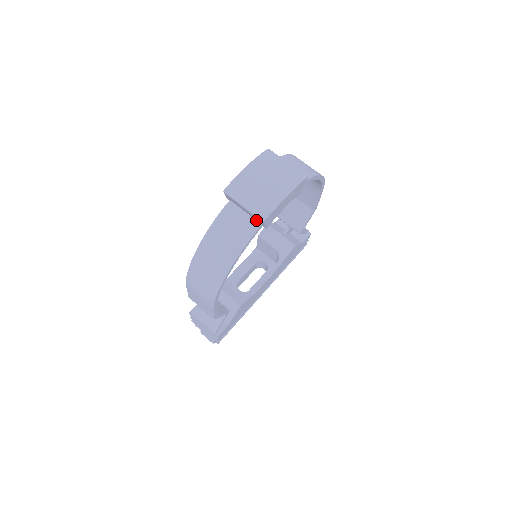
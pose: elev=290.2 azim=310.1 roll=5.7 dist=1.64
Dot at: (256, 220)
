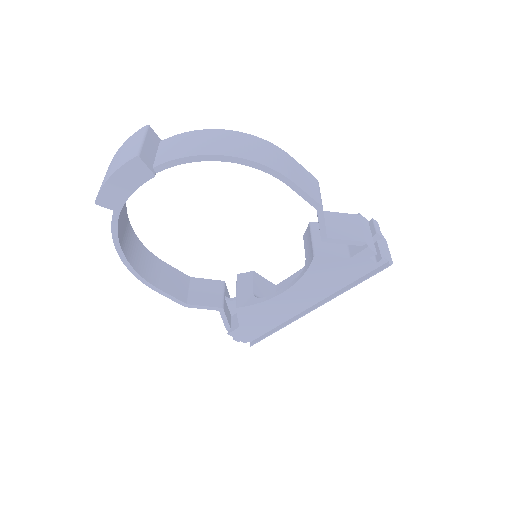
Dot at: occluded
